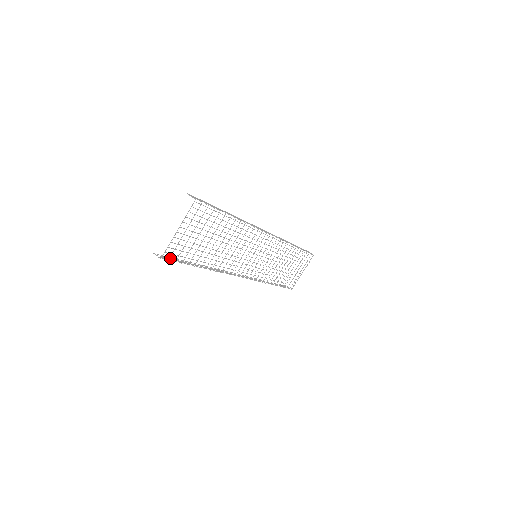
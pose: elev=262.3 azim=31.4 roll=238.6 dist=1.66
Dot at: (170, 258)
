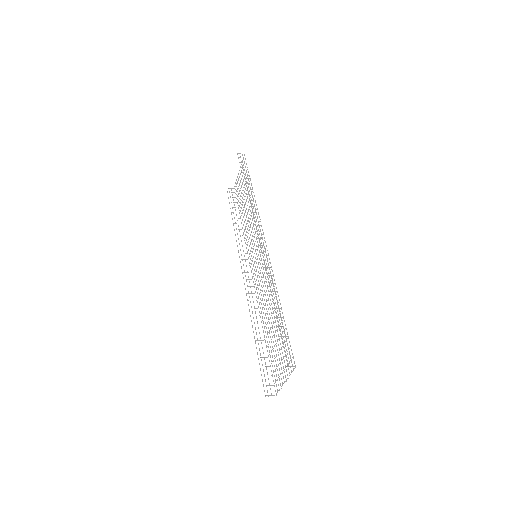
Dot at: occluded
